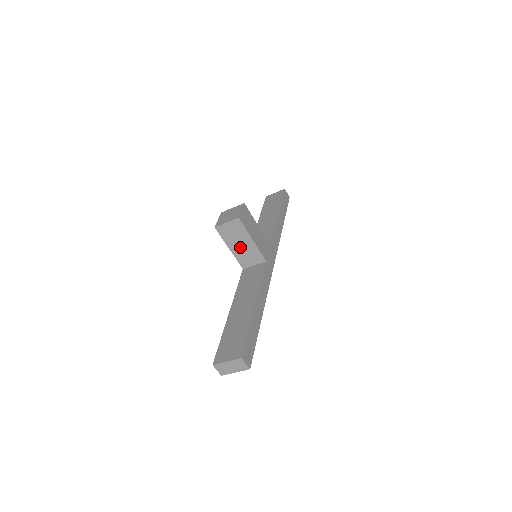
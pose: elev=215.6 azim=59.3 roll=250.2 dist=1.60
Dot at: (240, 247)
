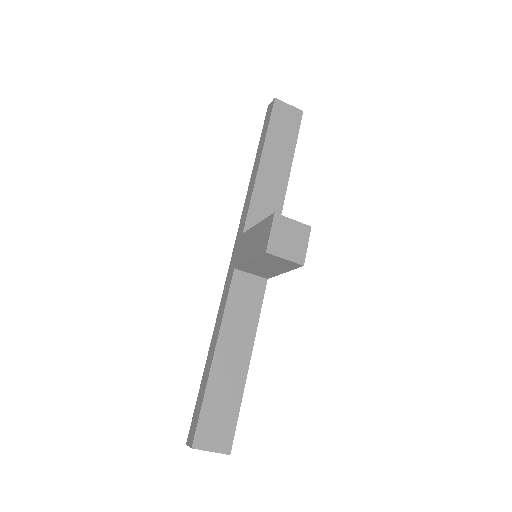
Dot at: (262, 266)
